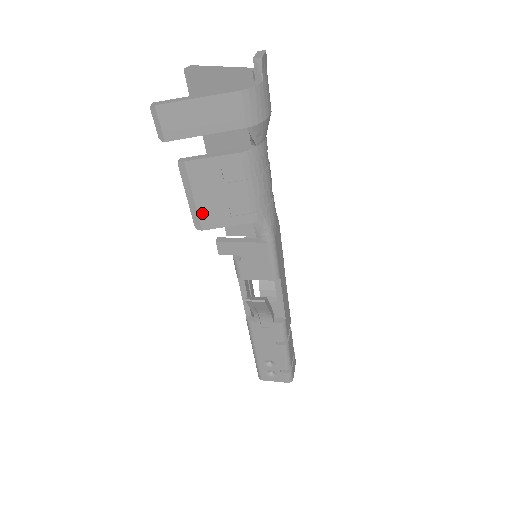
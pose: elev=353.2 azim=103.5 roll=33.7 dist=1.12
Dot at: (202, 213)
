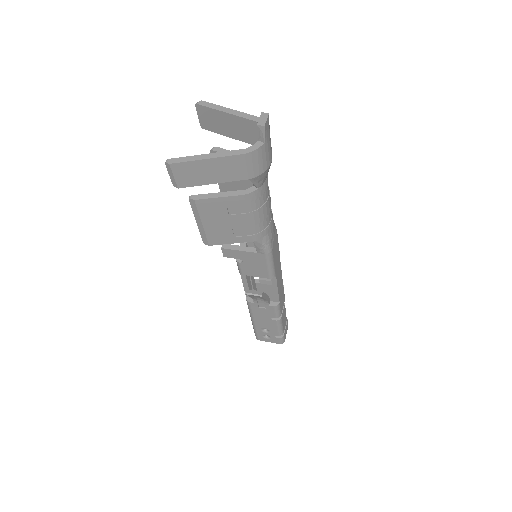
Dot at: (209, 234)
